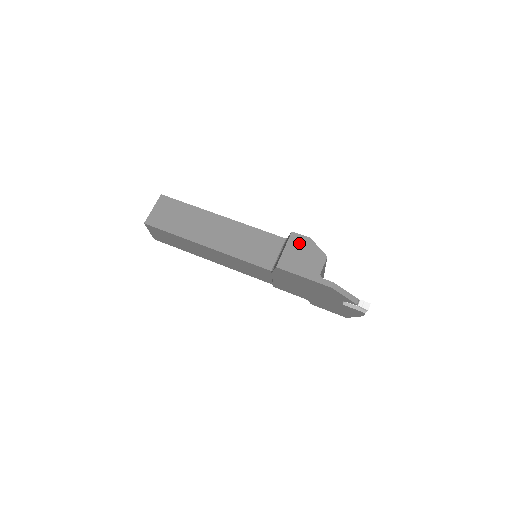
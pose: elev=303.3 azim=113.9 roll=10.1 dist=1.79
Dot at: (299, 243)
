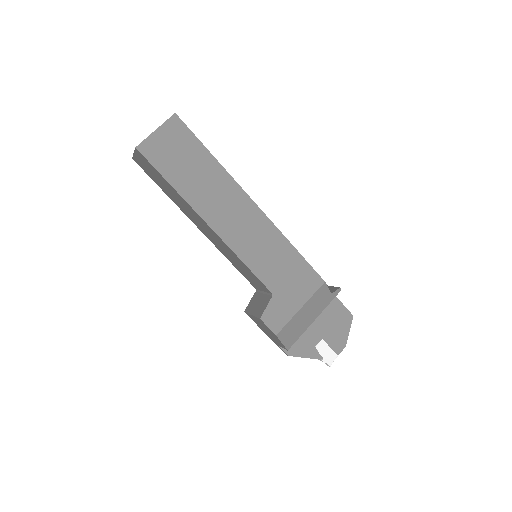
Dot at: (265, 327)
